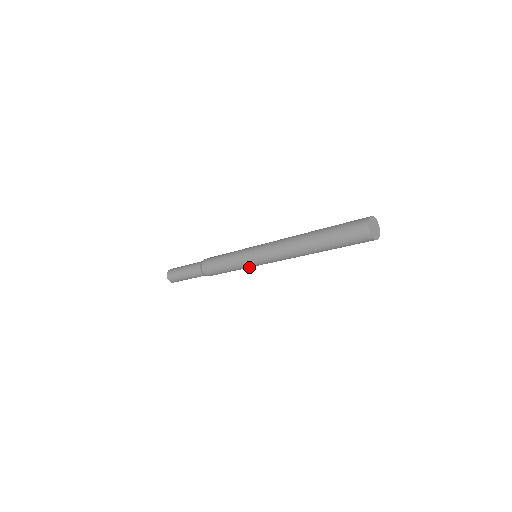
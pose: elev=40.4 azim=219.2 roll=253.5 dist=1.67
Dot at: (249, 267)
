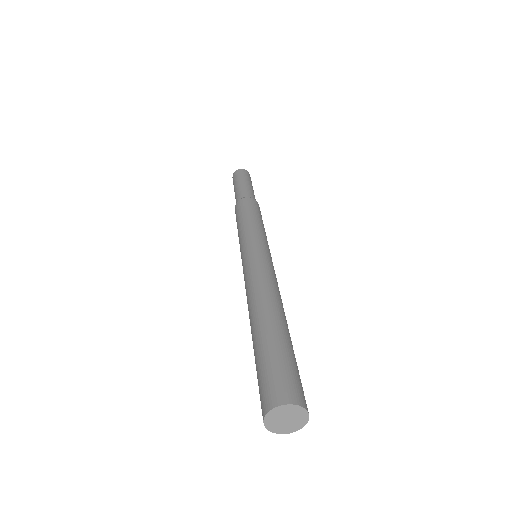
Dot at: occluded
